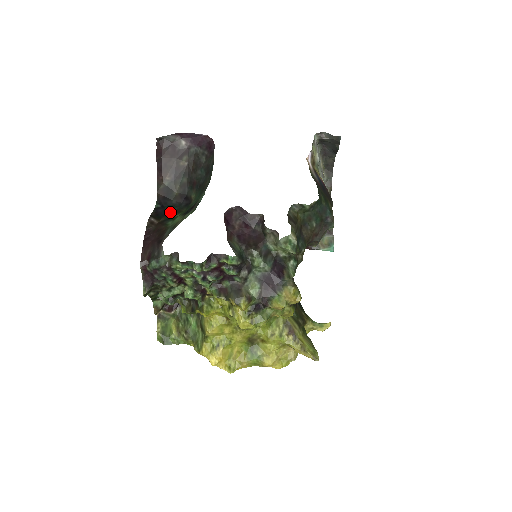
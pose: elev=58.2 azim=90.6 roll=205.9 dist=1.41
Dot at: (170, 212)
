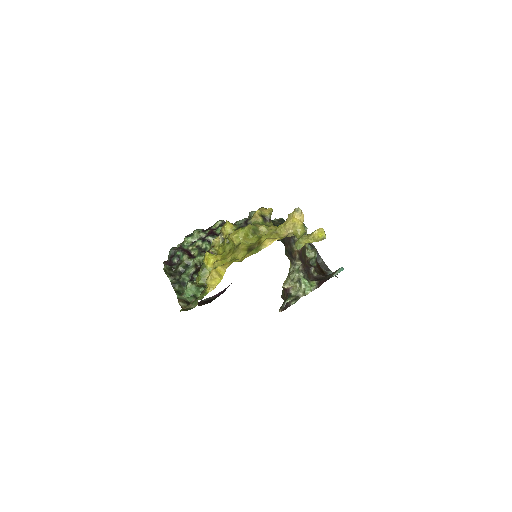
Dot at: occluded
